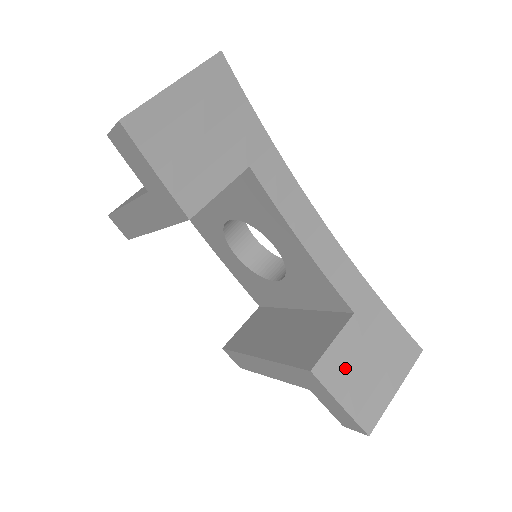
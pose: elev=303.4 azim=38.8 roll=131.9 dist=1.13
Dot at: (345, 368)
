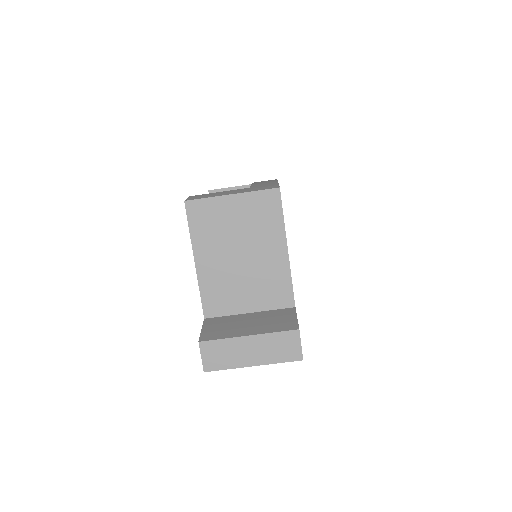
Dot at: occluded
